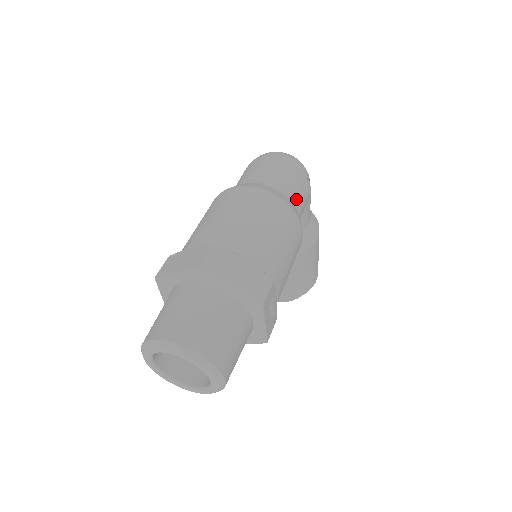
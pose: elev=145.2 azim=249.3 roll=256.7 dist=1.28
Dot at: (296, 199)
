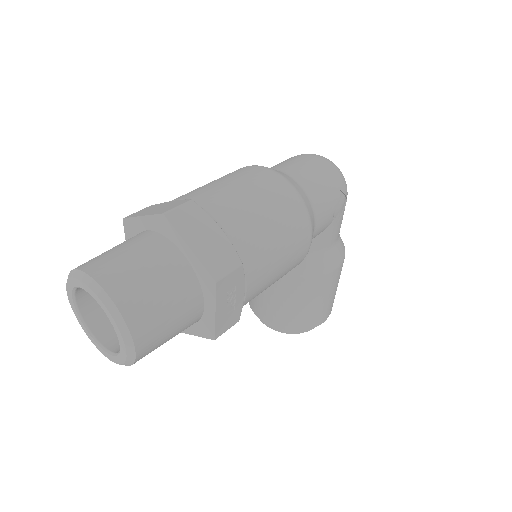
Dot at: (319, 205)
